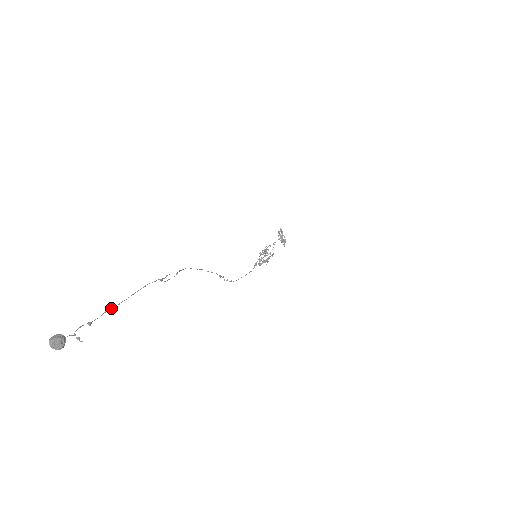
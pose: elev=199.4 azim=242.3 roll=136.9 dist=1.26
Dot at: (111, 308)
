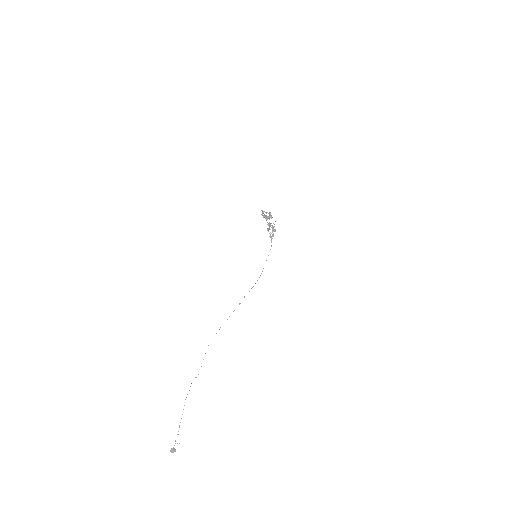
Dot at: (180, 422)
